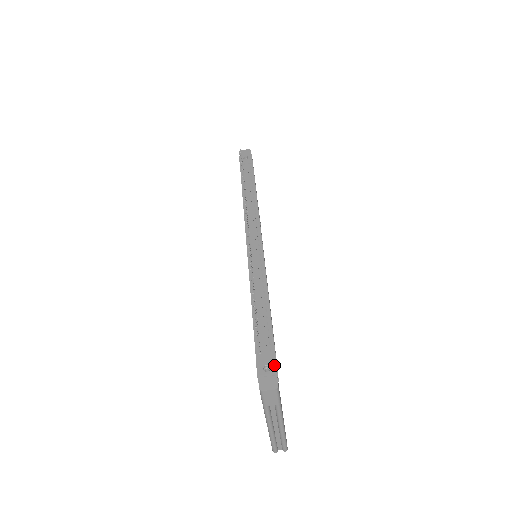
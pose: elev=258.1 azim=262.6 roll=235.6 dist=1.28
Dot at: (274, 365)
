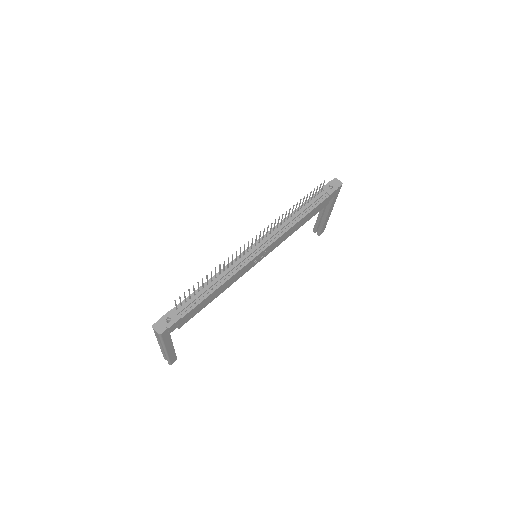
Dot at: (173, 323)
